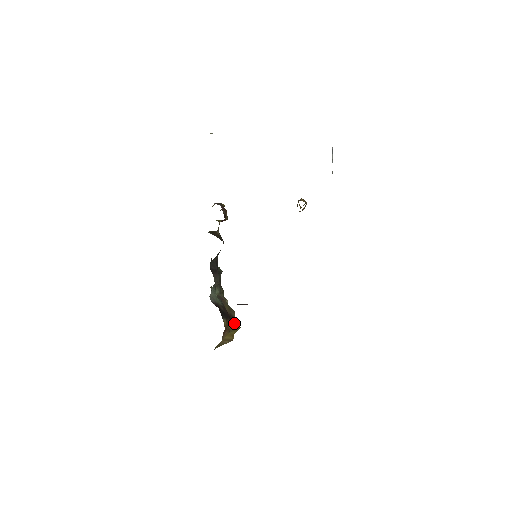
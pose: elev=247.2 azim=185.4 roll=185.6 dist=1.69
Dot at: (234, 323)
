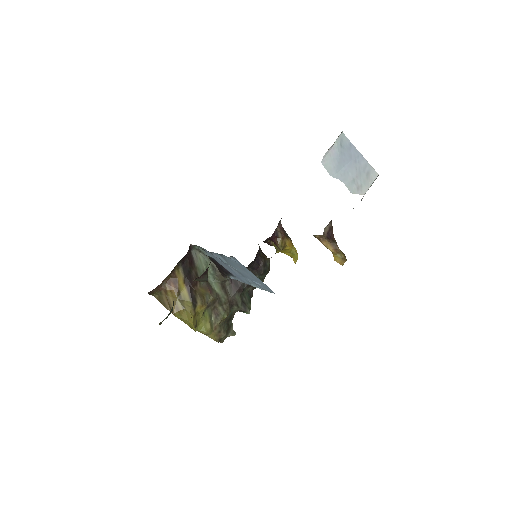
Dot at: (190, 302)
